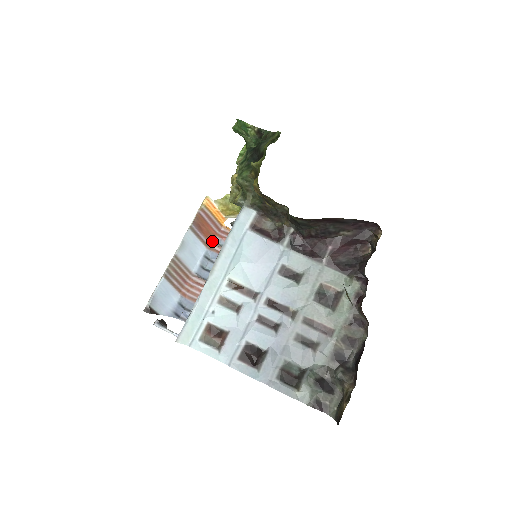
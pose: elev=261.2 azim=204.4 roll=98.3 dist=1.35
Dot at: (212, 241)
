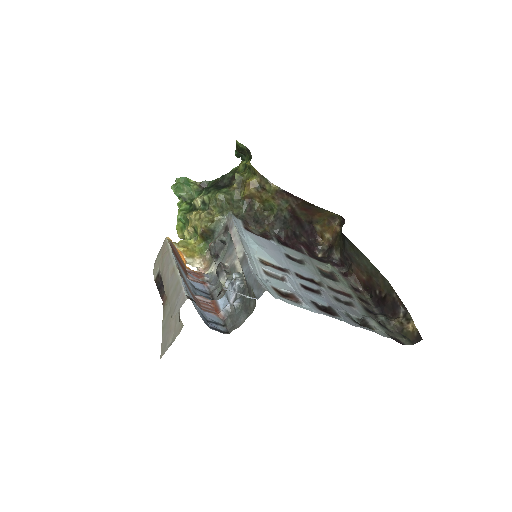
Dot at: (187, 274)
